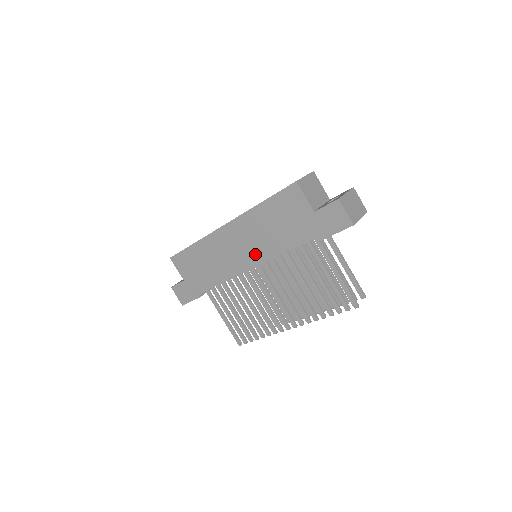
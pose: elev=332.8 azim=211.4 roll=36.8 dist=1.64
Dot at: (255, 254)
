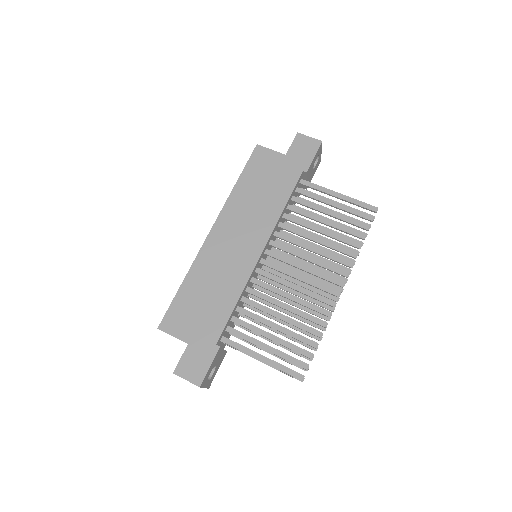
Dot at: (257, 233)
